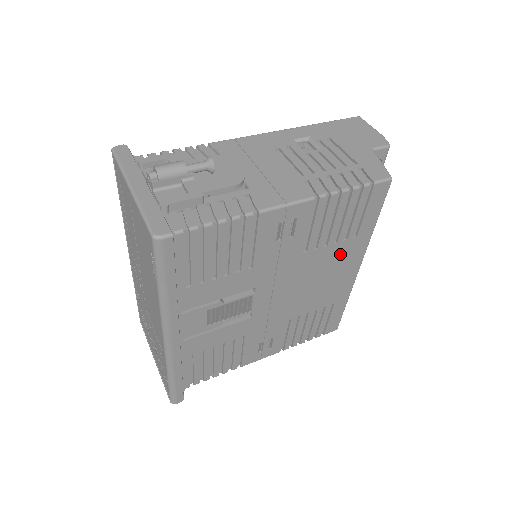
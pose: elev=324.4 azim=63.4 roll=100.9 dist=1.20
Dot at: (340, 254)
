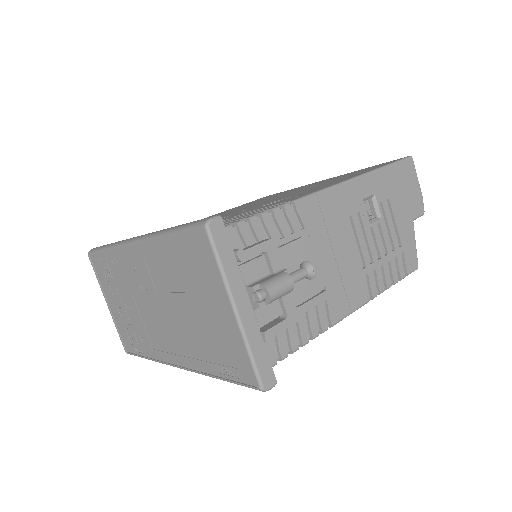
Dot at: occluded
